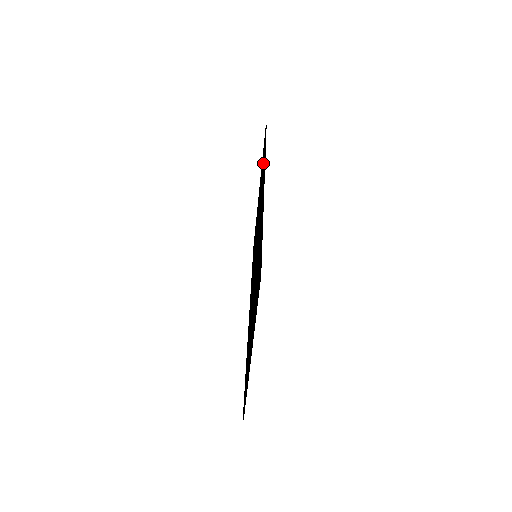
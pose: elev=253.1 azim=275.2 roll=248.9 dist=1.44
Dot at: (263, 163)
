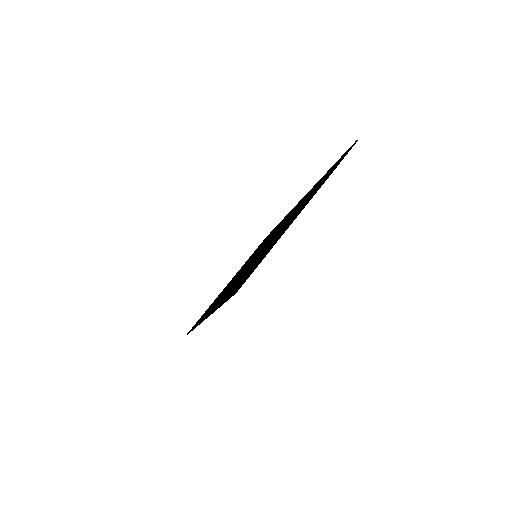
Dot at: occluded
